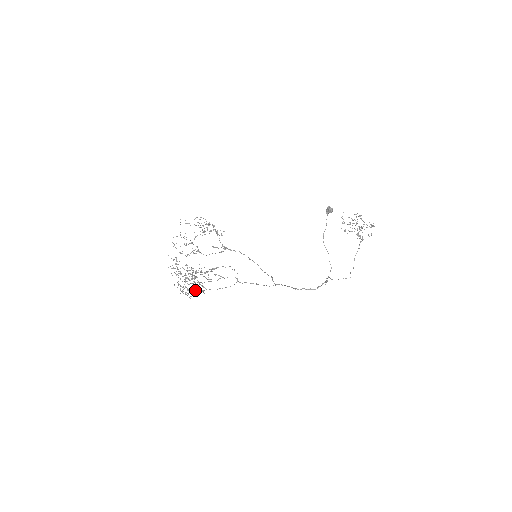
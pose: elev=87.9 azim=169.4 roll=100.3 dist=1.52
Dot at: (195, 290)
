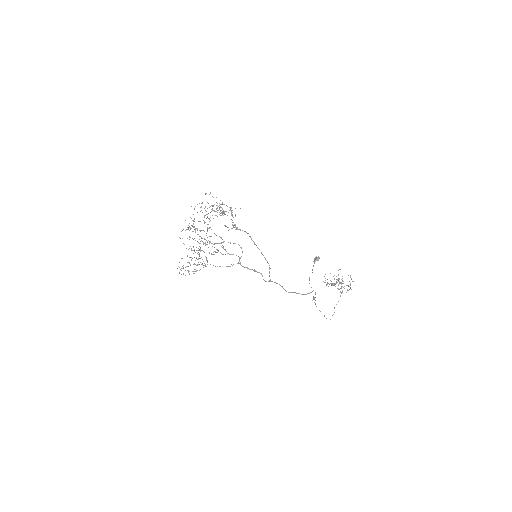
Dot at: (197, 265)
